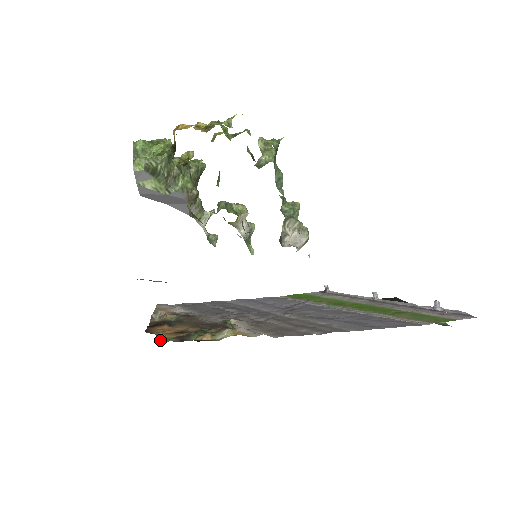
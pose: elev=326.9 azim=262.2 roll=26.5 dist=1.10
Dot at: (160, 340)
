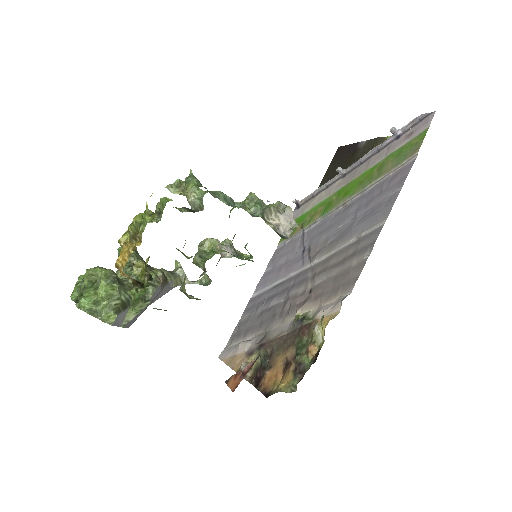
Dot at: (291, 391)
